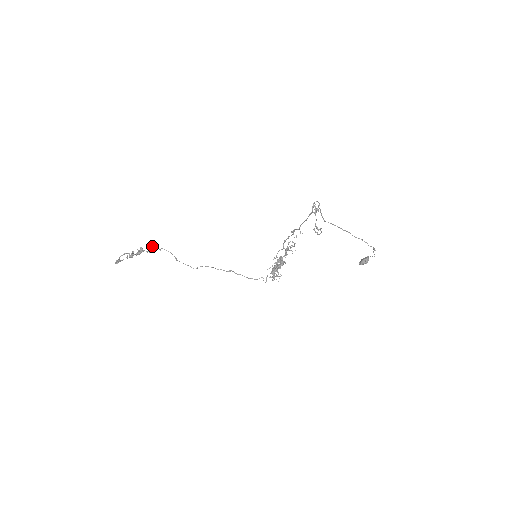
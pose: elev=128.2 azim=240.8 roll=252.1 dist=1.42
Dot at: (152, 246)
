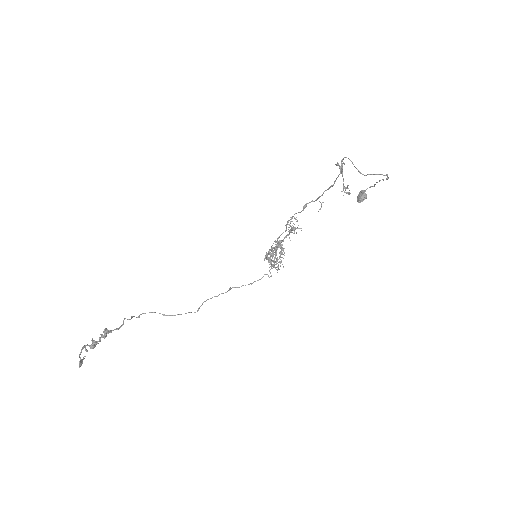
Dot at: (124, 319)
